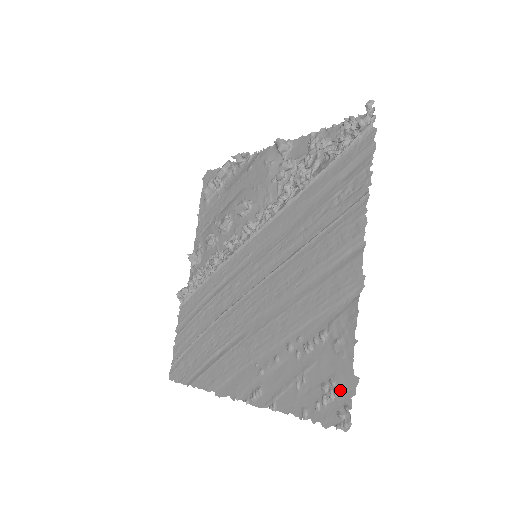
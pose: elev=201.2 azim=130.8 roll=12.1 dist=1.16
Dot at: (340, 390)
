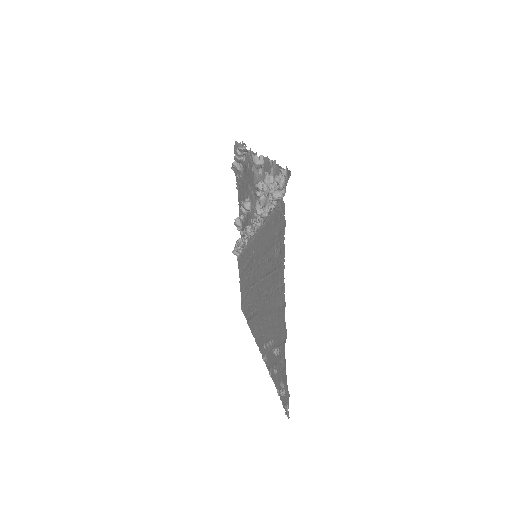
Dot at: (285, 393)
